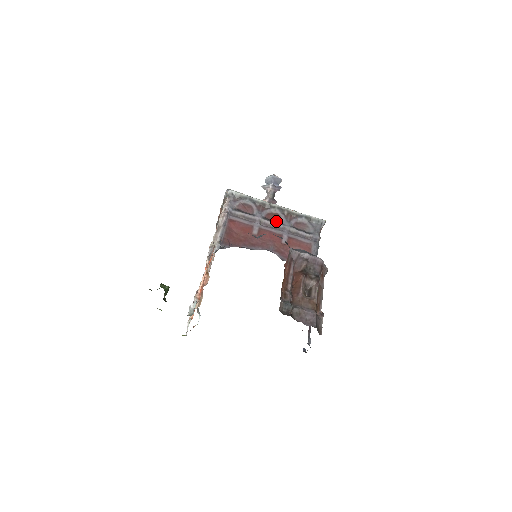
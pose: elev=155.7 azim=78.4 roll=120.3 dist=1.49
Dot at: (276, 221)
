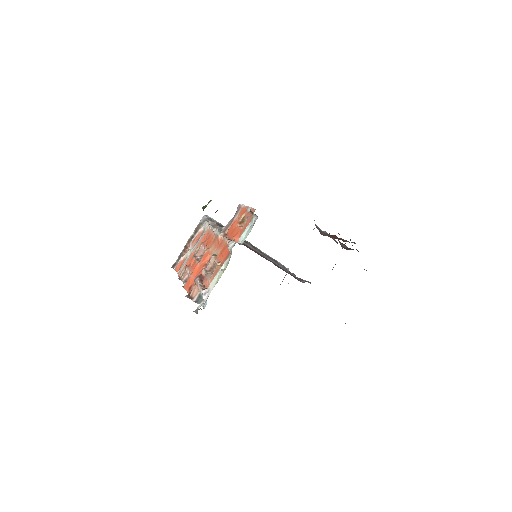
Dot at: occluded
